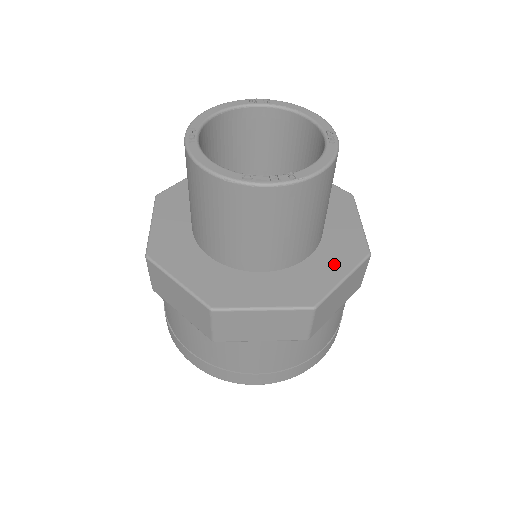
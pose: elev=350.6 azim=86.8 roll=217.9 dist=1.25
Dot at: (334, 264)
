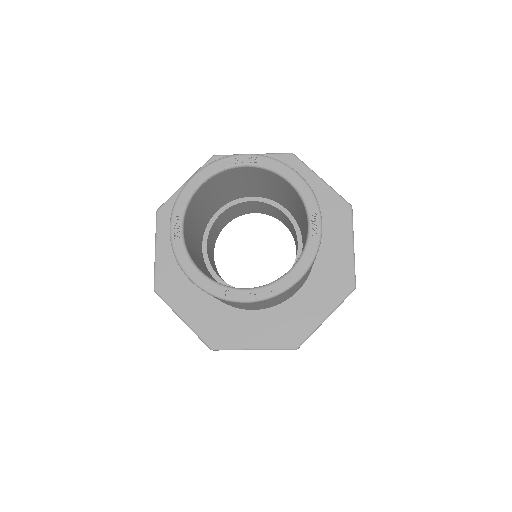
Dot at: (319, 301)
